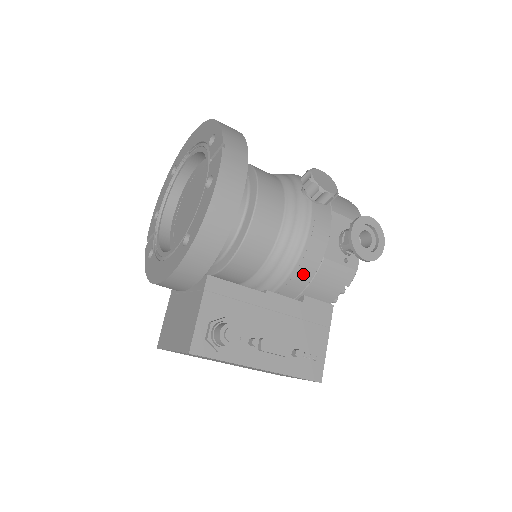
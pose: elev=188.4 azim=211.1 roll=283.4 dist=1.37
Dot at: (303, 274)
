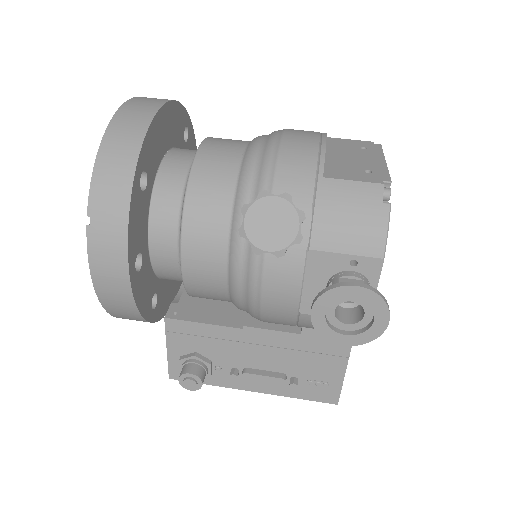
Dot at: (279, 322)
